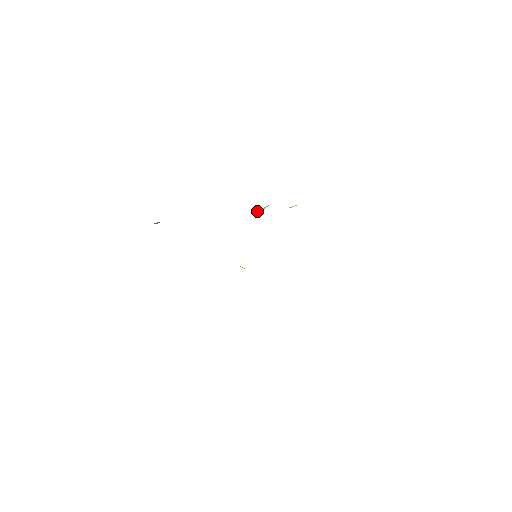
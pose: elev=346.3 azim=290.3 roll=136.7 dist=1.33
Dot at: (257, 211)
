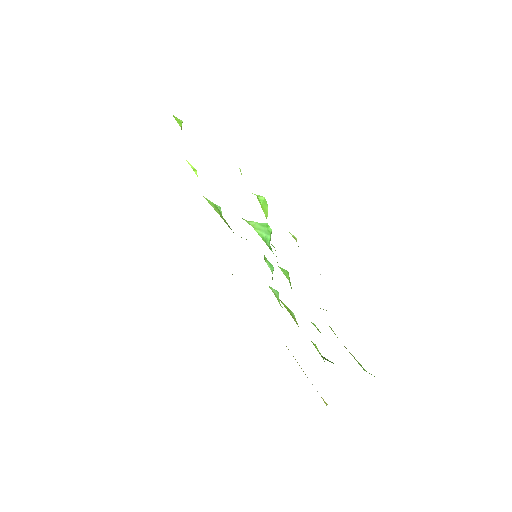
Dot at: occluded
